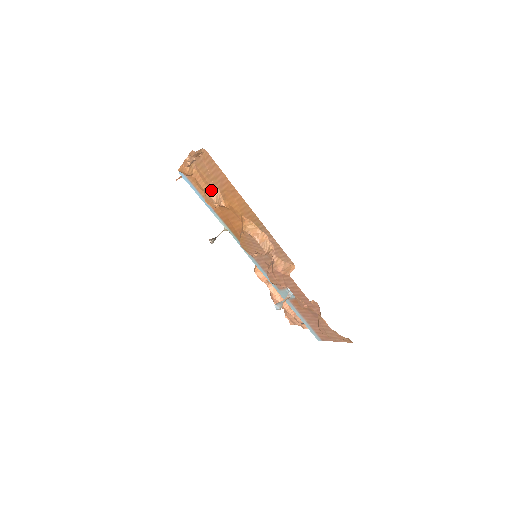
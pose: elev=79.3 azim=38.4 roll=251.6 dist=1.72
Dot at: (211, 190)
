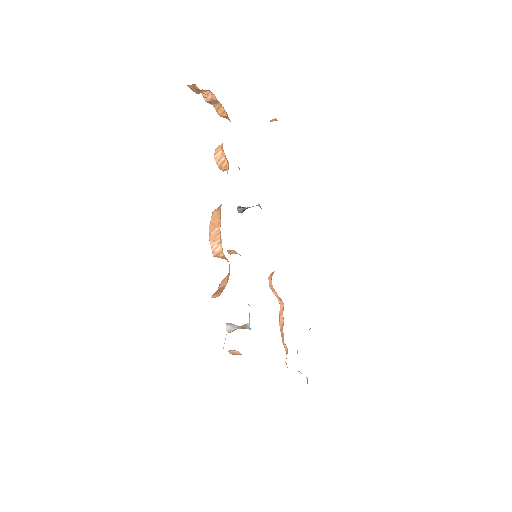
Dot at: (219, 145)
